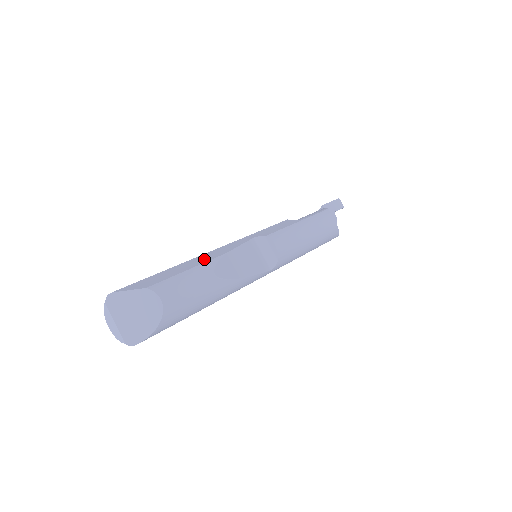
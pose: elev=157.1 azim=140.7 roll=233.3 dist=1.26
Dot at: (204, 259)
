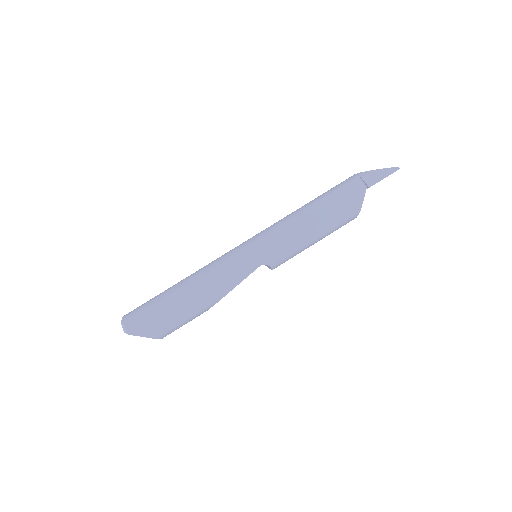
Dot at: (207, 301)
